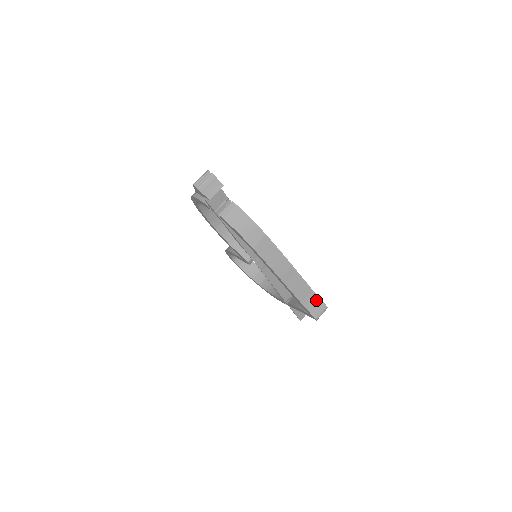
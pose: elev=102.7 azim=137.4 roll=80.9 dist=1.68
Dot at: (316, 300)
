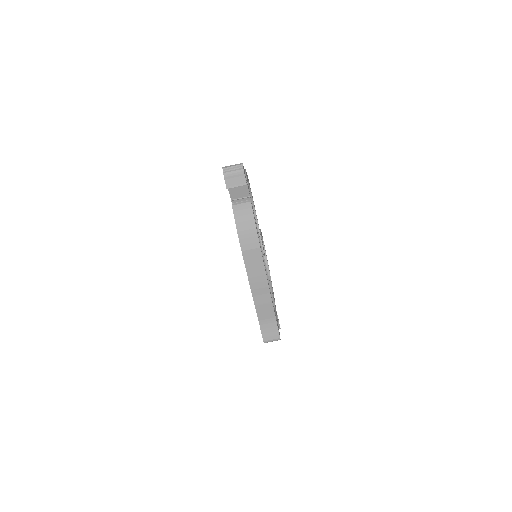
Dot at: (274, 327)
